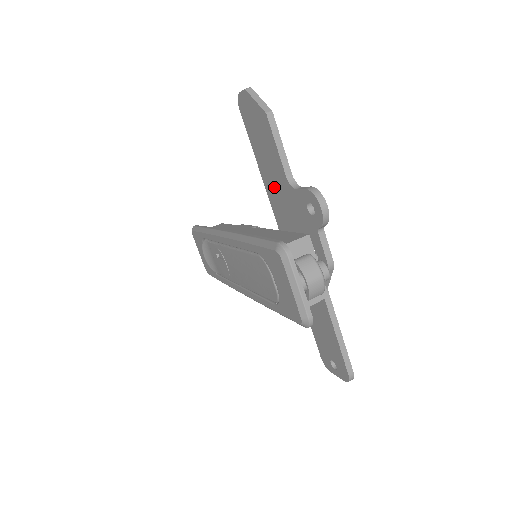
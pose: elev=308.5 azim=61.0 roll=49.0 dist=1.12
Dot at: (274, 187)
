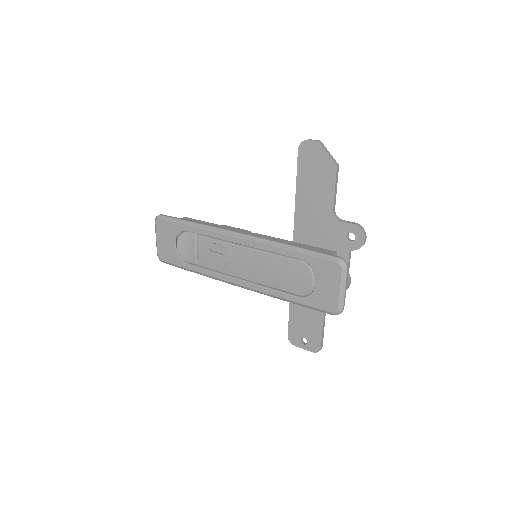
Dot at: (310, 212)
